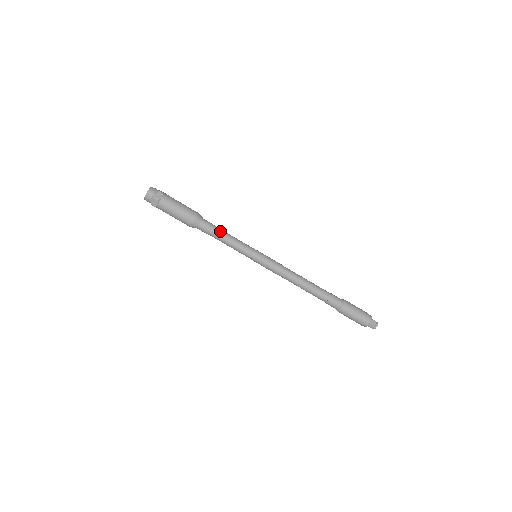
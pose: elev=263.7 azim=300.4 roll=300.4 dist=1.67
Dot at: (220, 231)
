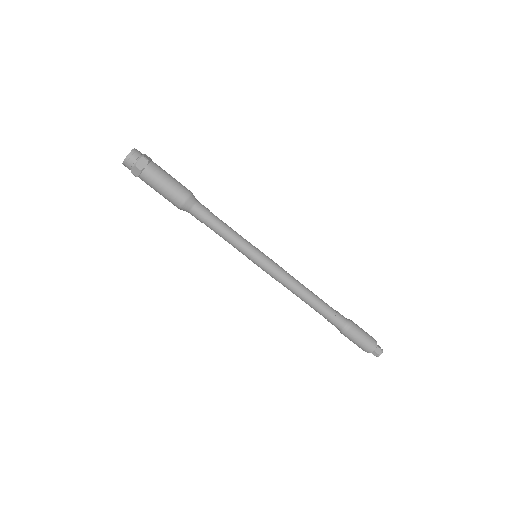
Dot at: (216, 220)
